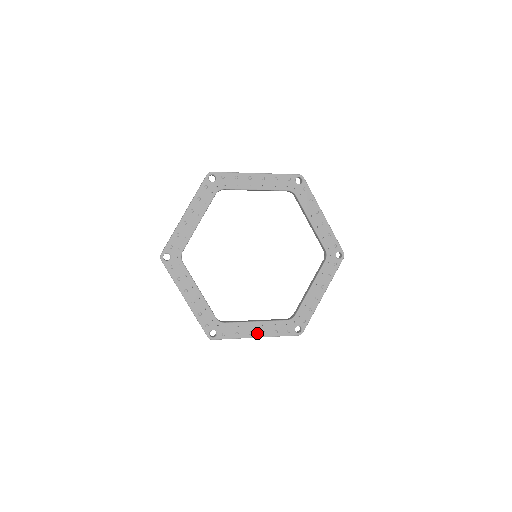
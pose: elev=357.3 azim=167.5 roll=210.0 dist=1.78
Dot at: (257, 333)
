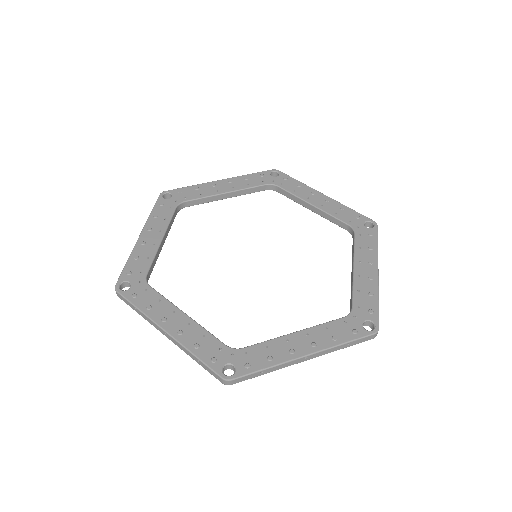
Dot at: (304, 349)
